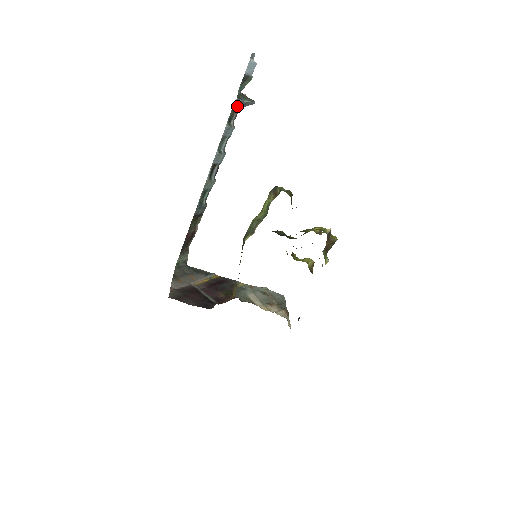
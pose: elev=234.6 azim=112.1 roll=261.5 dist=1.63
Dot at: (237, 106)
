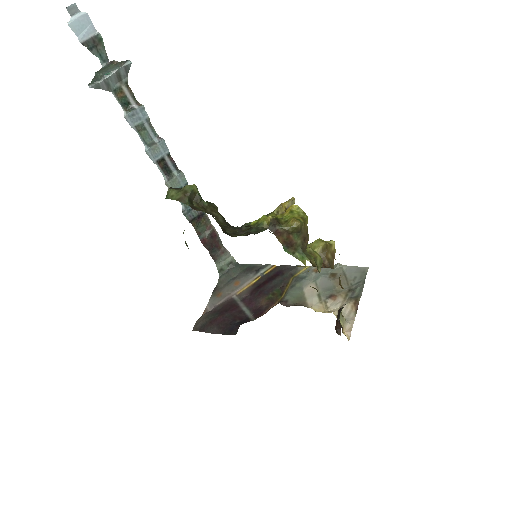
Dot at: (114, 84)
